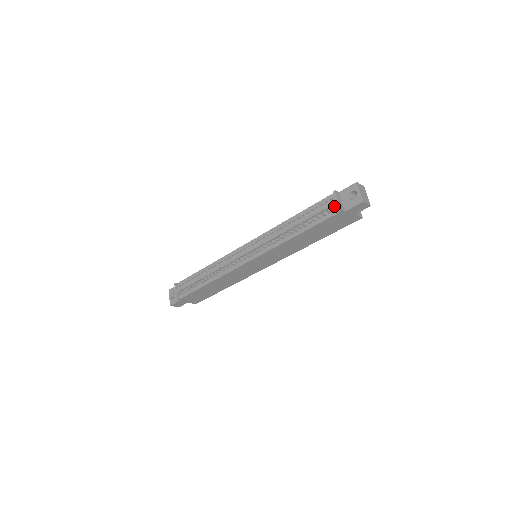
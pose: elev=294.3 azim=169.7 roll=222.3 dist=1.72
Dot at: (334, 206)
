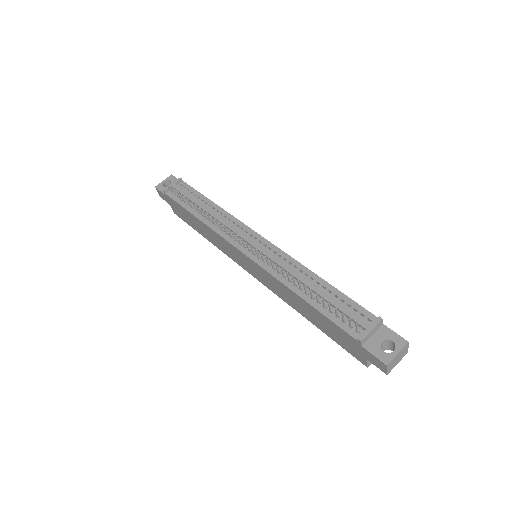
Dot at: (362, 328)
